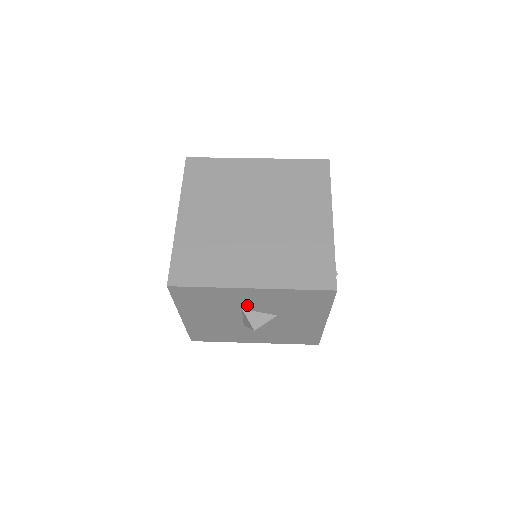
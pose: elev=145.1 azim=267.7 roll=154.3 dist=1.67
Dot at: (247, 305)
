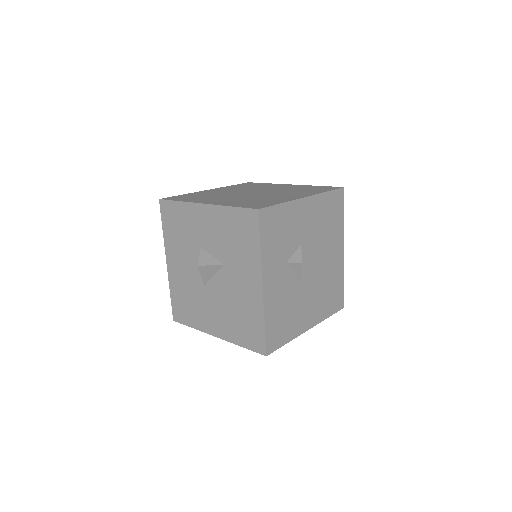
Dot at: (203, 239)
